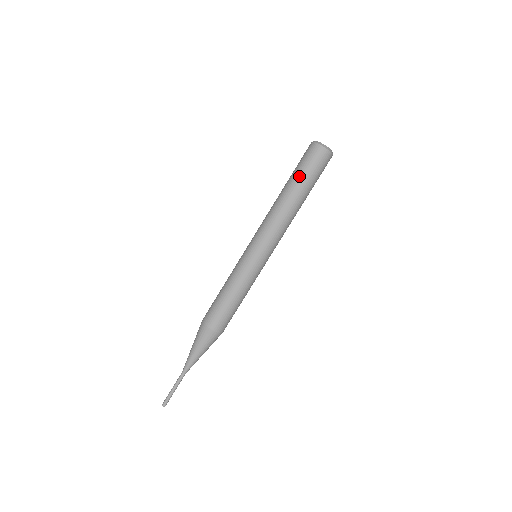
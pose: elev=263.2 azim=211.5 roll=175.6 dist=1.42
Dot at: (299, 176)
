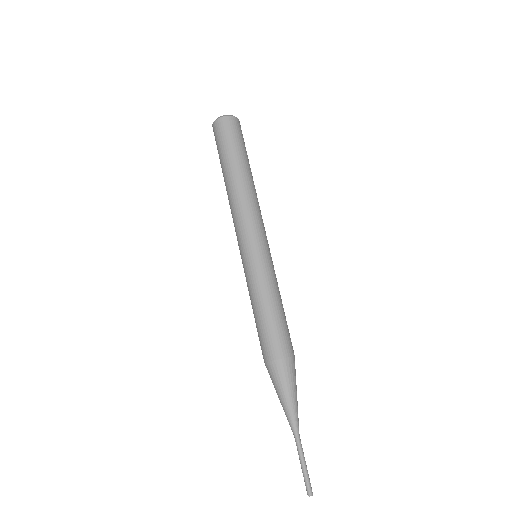
Dot at: (230, 154)
